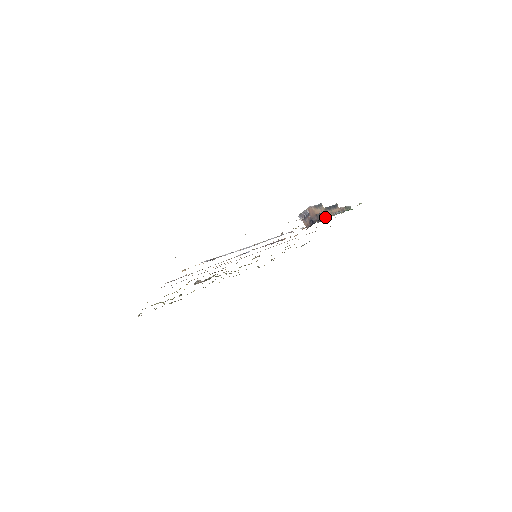
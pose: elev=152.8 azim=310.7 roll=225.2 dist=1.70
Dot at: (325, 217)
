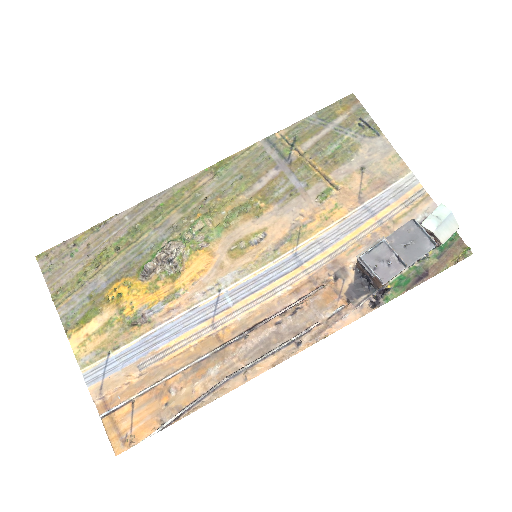
Dot at: (392, 279)
